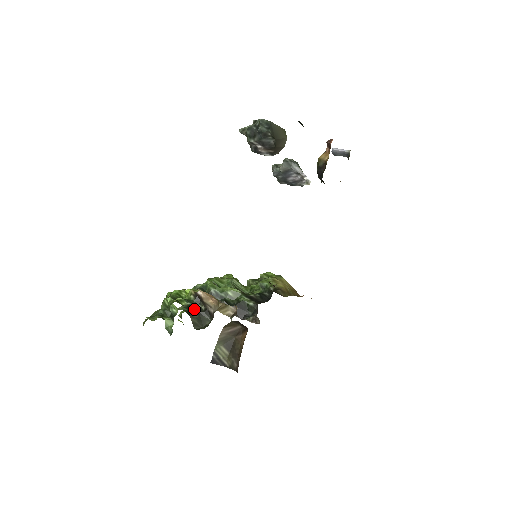
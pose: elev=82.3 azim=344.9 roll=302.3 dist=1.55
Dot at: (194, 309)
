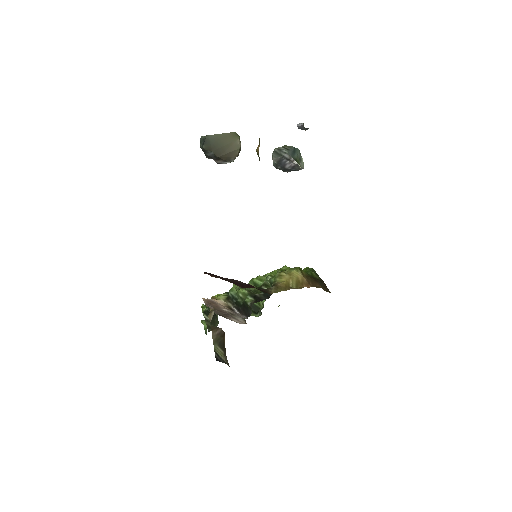
Dot at: (208, 314)
